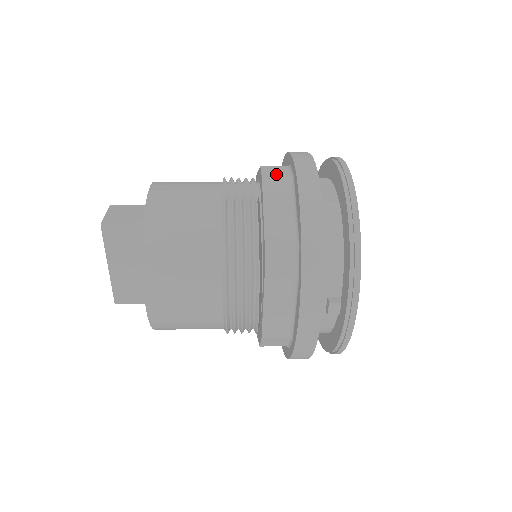
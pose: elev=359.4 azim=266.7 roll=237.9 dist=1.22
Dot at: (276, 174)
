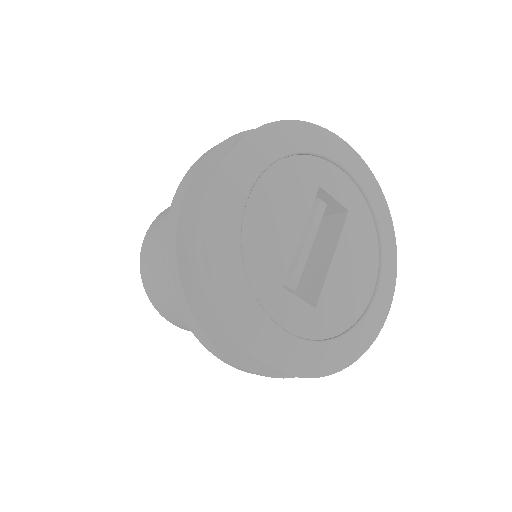
Dot at: occluded
